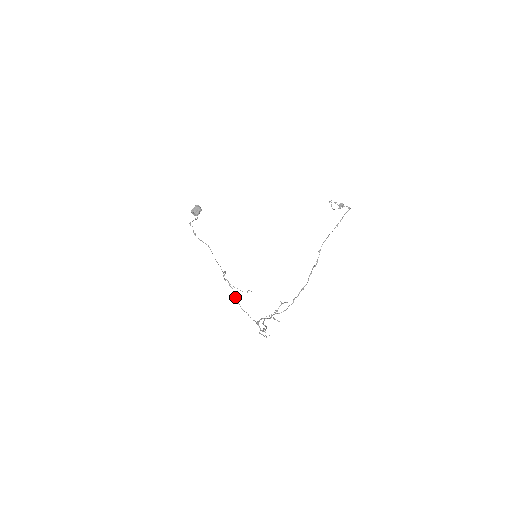
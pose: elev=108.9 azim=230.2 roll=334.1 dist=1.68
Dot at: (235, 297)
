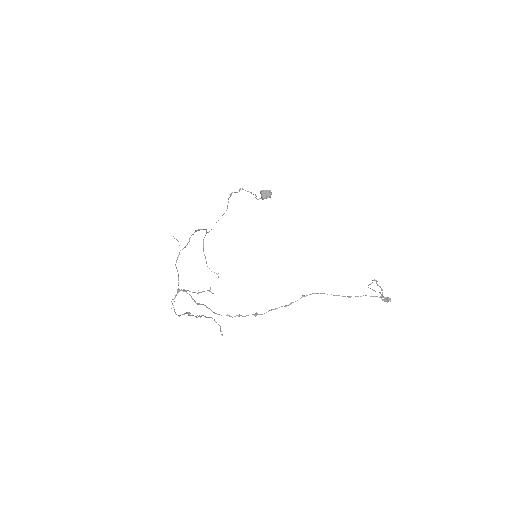
Dot at: (183, 248)
